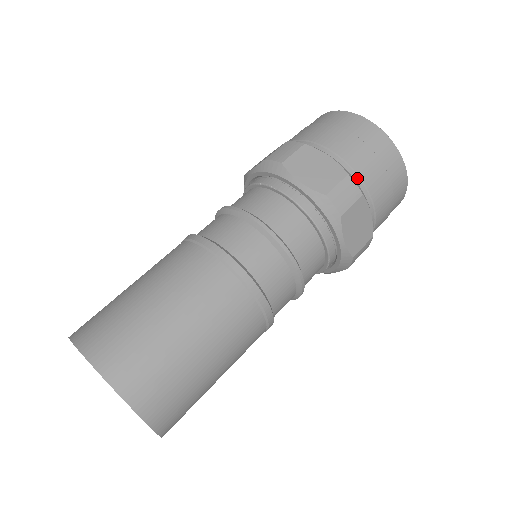
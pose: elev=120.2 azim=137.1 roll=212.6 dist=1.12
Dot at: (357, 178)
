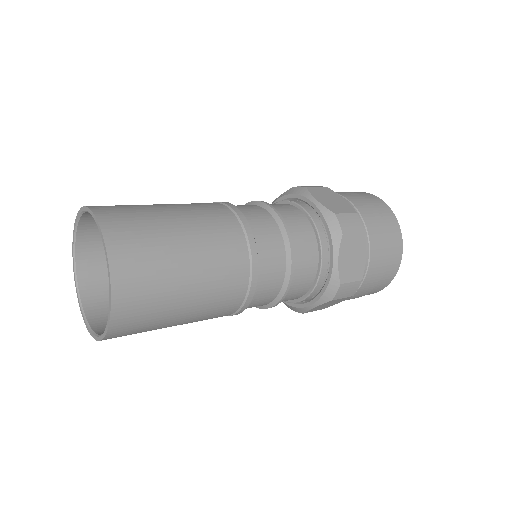
Dot at: (362, 223)
